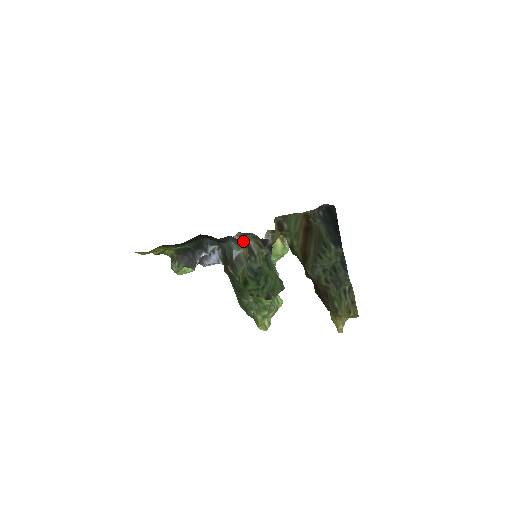
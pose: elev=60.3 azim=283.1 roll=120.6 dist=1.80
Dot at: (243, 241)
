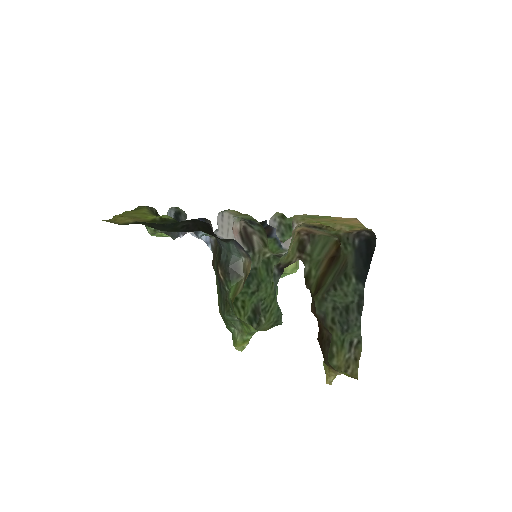
Dot at: (246, 233)
